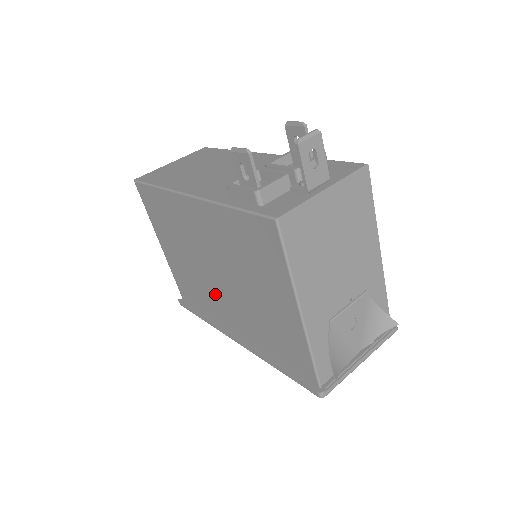
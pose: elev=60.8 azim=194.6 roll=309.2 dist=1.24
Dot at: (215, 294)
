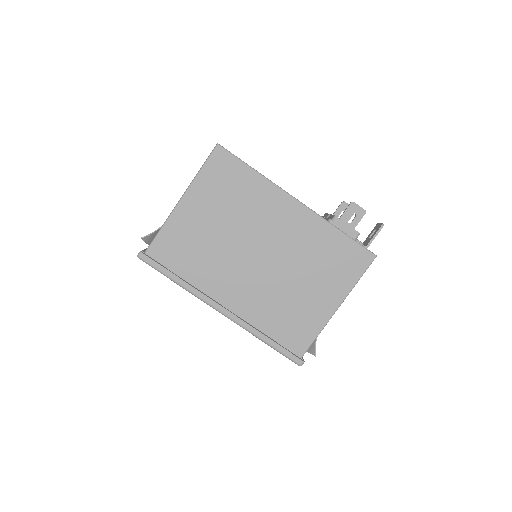
Dot at: (233, 268)
